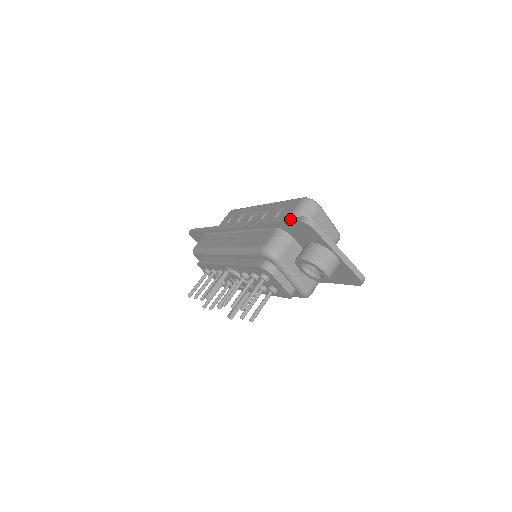
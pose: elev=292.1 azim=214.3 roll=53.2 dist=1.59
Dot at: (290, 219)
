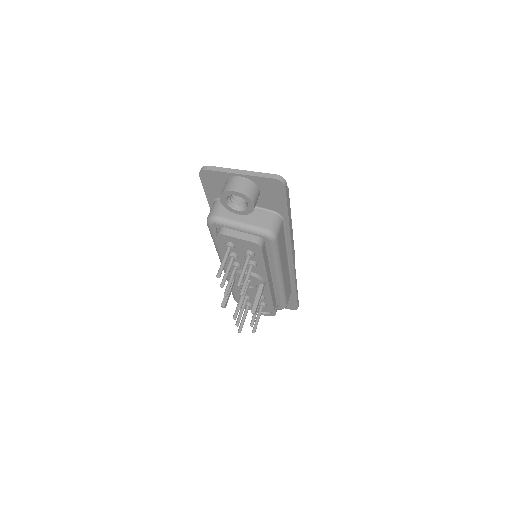
Dot at: (203, 184)
